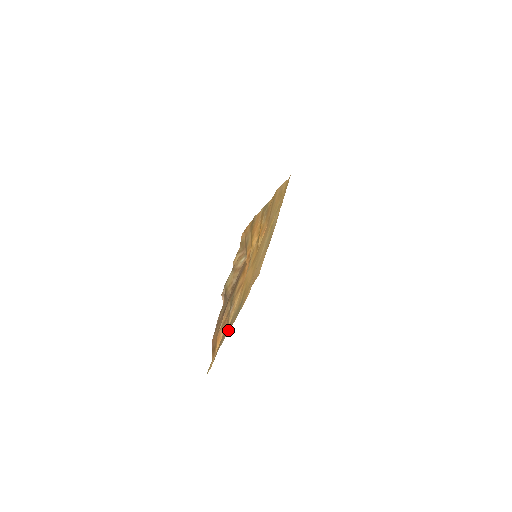
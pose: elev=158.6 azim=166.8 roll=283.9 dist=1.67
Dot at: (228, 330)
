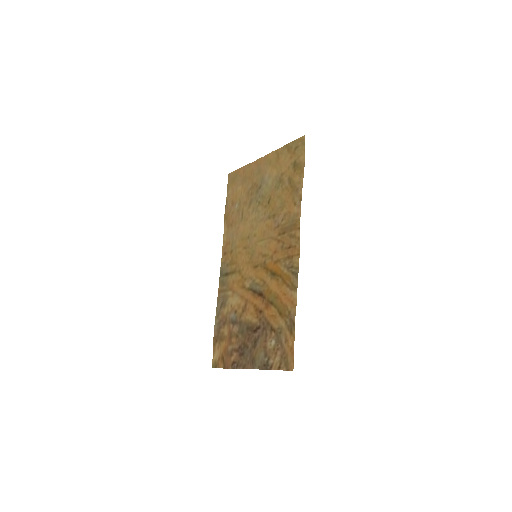
Dot at: (218, 307)
